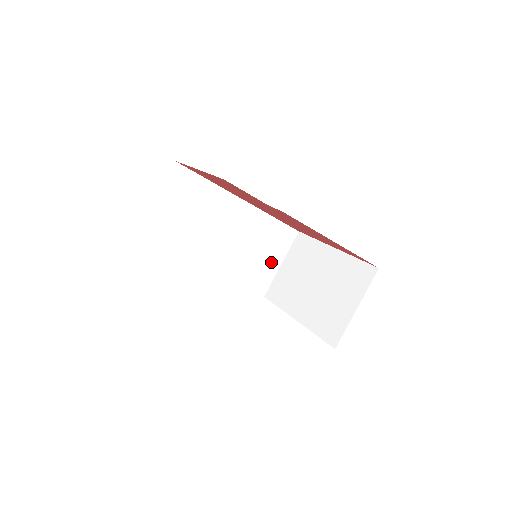
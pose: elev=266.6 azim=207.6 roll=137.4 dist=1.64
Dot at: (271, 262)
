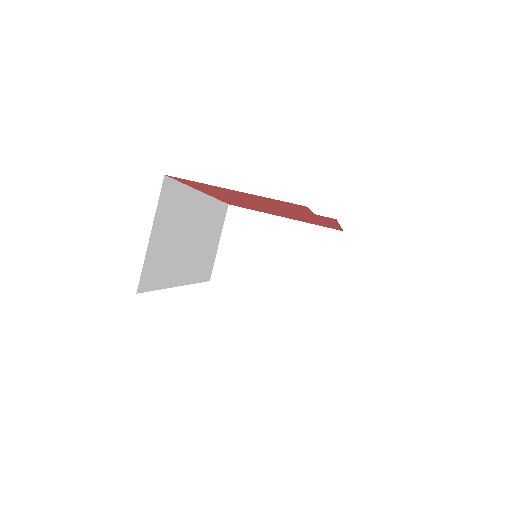
Dot at: (214, 245)
